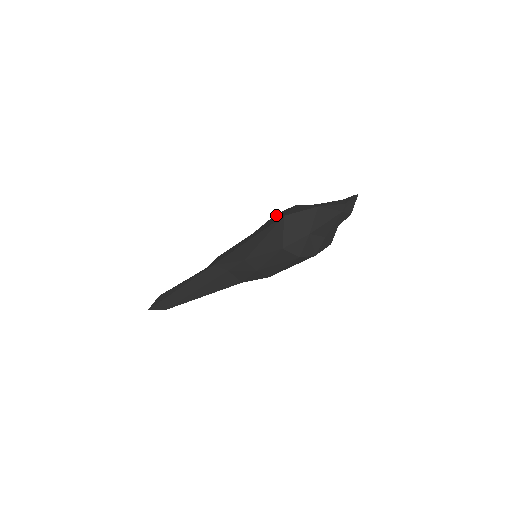
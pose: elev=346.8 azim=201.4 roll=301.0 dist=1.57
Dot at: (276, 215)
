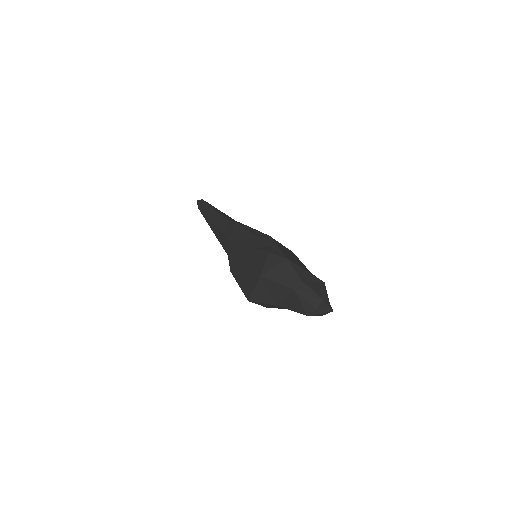
Dot at: (266, 256)
